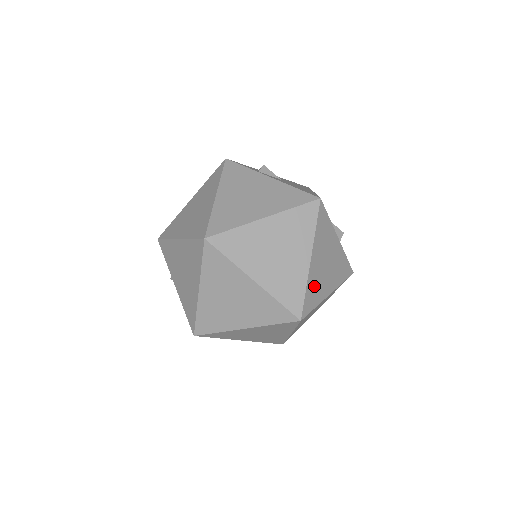
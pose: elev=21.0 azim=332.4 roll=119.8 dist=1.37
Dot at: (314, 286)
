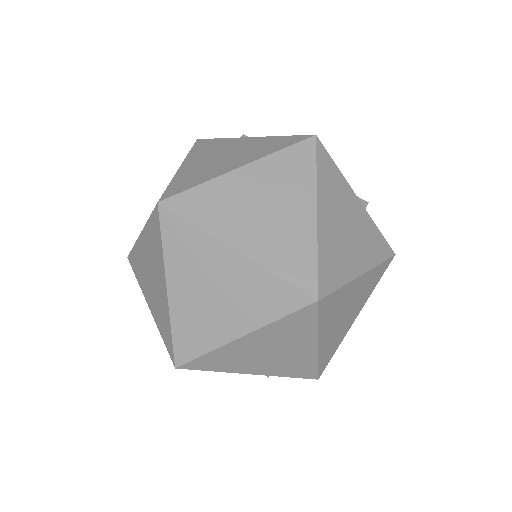
Dot at: (331, 254)
